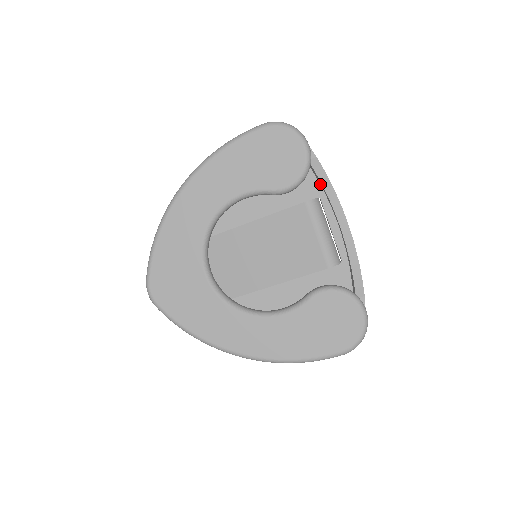
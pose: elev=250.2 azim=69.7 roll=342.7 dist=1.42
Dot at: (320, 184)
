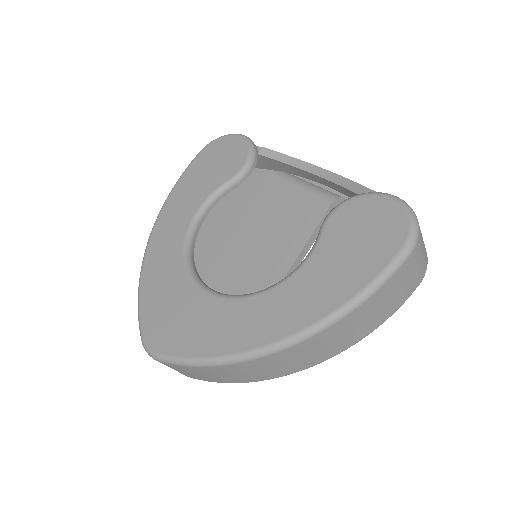
Dot at: (287, 172)
